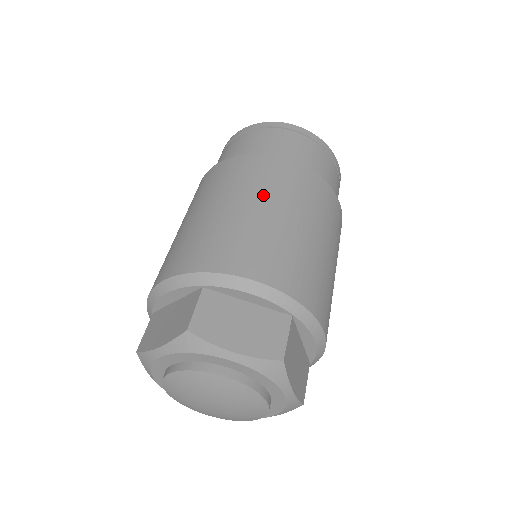
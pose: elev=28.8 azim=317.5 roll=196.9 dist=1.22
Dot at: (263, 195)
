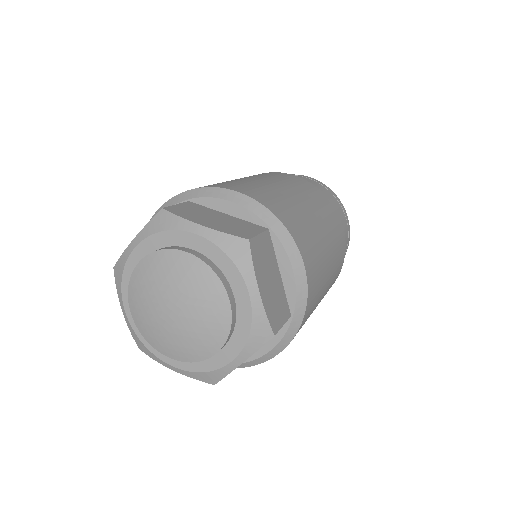
Dot at: (263, 177)
